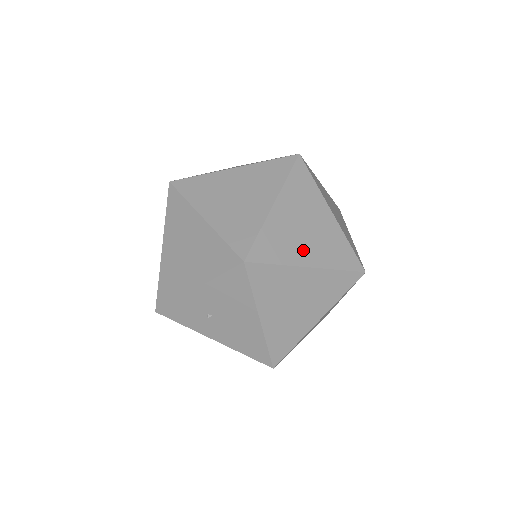
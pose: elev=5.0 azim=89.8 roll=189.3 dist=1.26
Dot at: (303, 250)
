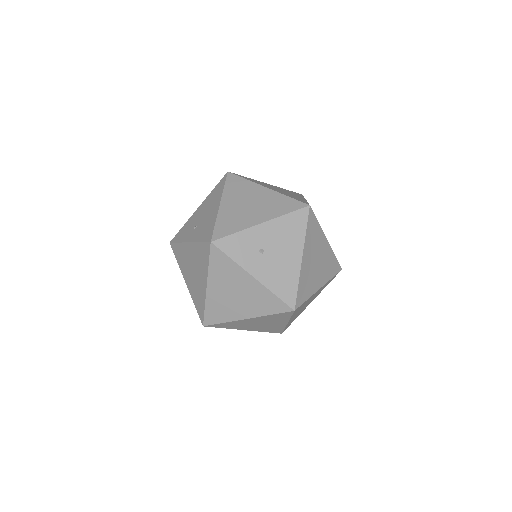
Dot at: occluded
